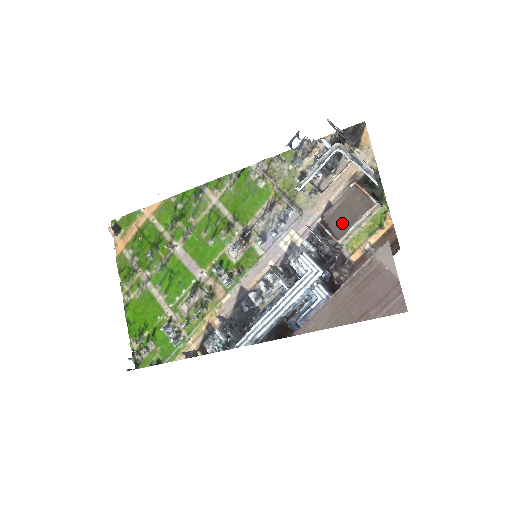
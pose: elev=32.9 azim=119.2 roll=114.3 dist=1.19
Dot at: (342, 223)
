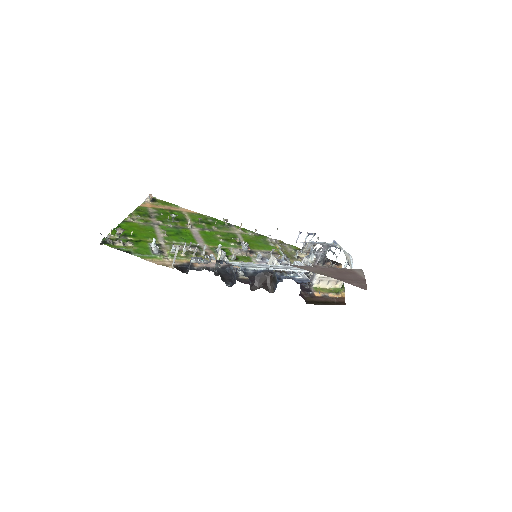
Dot at: occluded
